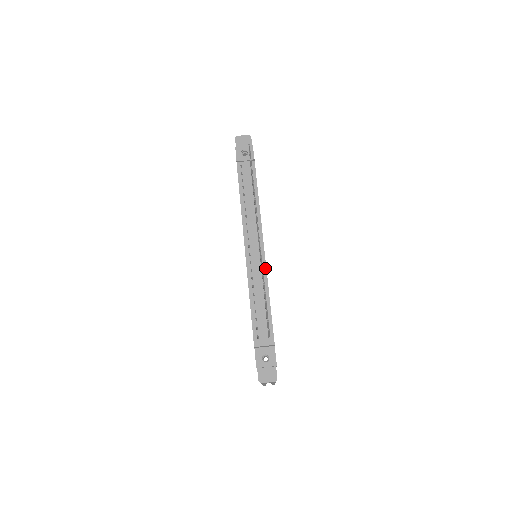
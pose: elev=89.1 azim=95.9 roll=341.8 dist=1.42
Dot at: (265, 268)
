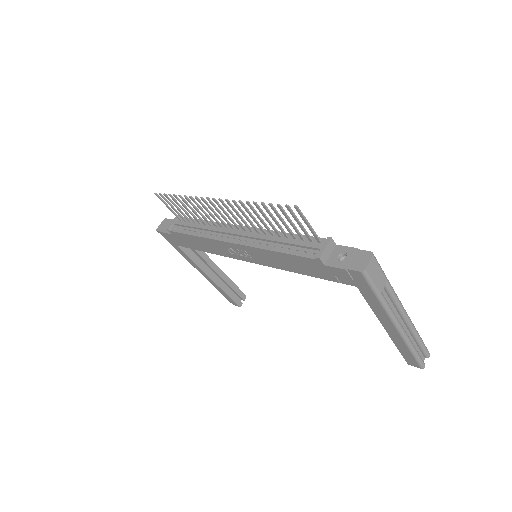
Dot at: (260, 230)
